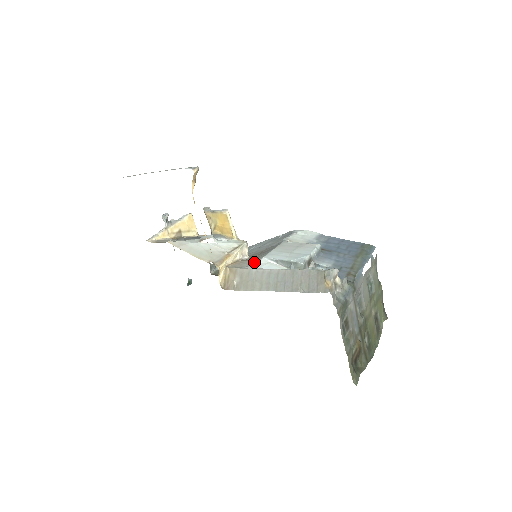
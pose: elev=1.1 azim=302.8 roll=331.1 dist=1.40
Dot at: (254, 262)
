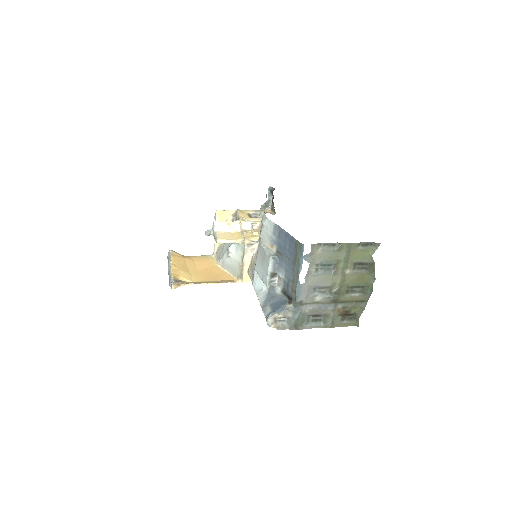
Dot at: occluded
